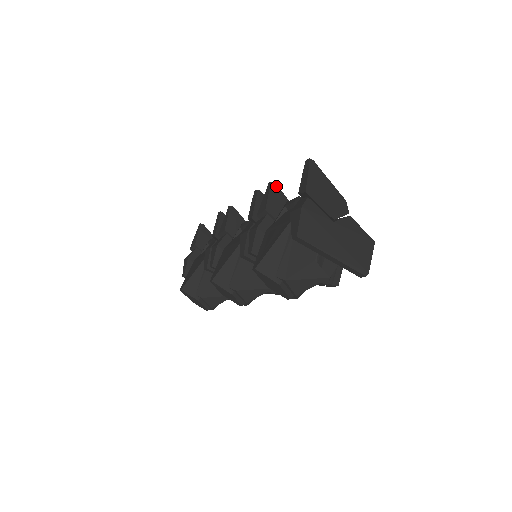
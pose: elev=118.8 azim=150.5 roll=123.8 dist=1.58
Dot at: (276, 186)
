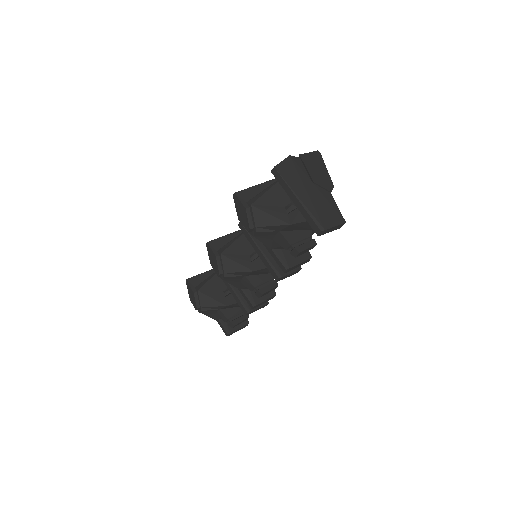
Dot at: occluded
